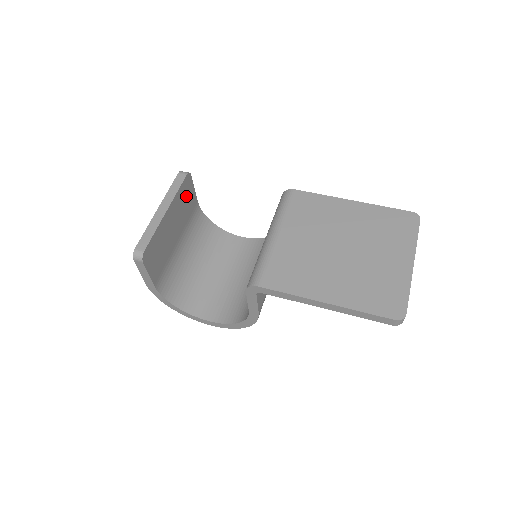
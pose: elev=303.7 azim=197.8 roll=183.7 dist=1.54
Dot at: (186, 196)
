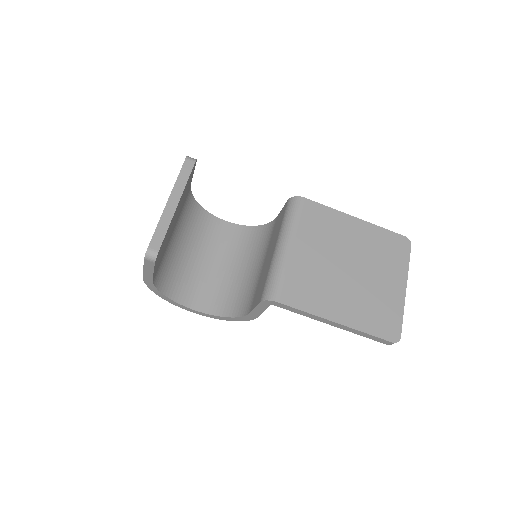
Dot at: (188, 183)
